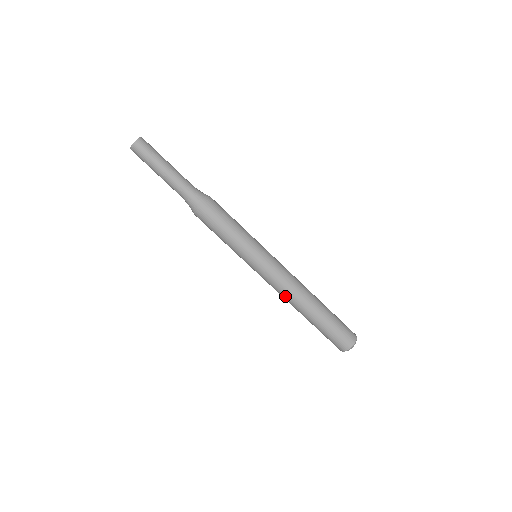
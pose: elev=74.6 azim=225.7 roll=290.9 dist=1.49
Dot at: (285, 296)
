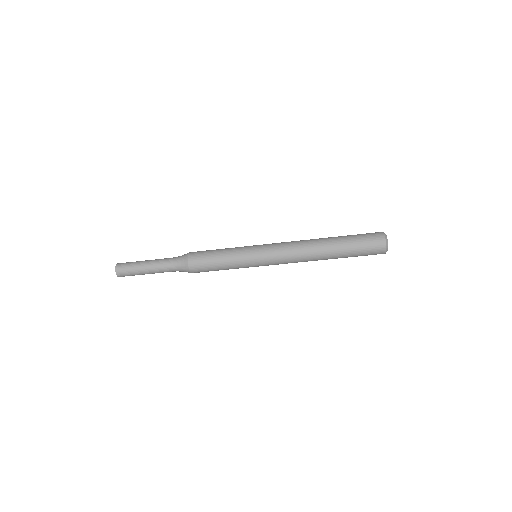
Dot at: (301, 258)
